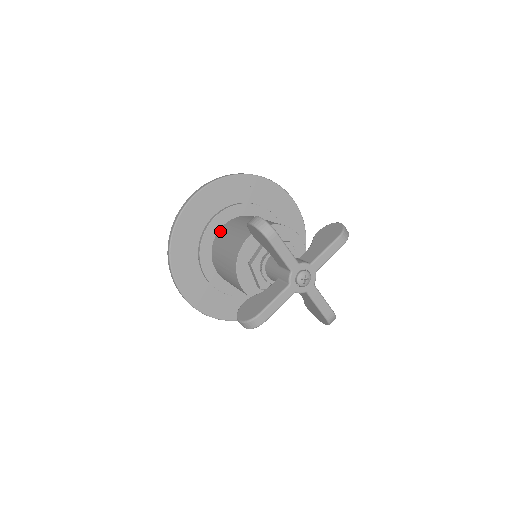
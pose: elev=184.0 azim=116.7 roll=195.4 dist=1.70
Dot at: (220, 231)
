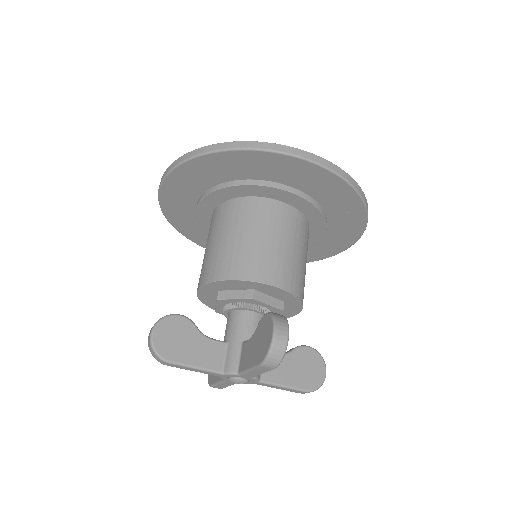
Dot at: occluded
